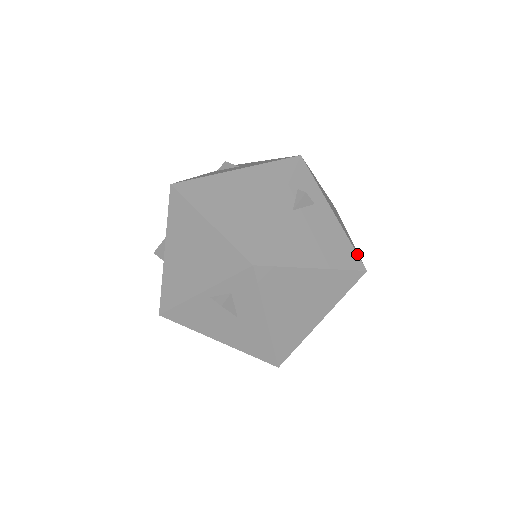
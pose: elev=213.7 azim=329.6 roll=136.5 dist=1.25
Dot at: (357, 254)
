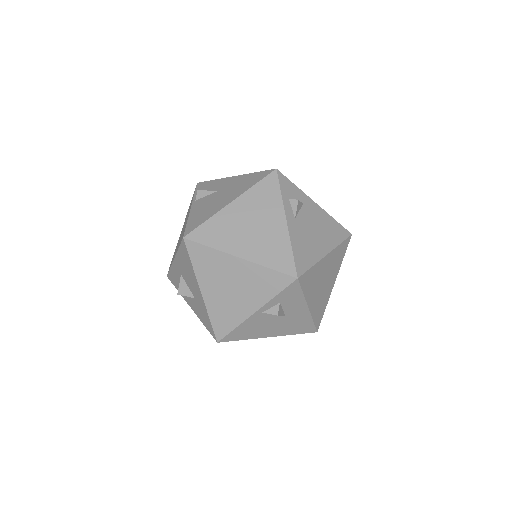
Dot at: (341, 226)
